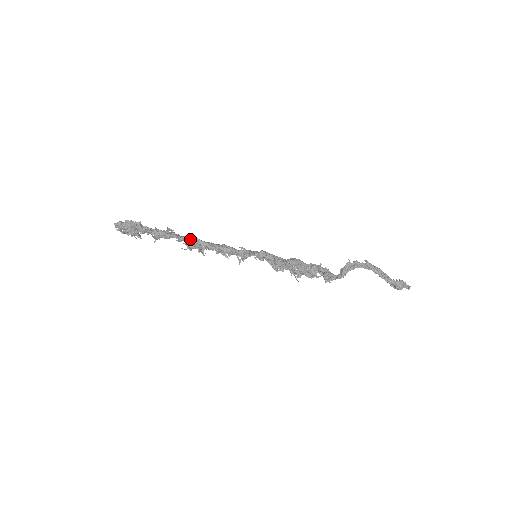
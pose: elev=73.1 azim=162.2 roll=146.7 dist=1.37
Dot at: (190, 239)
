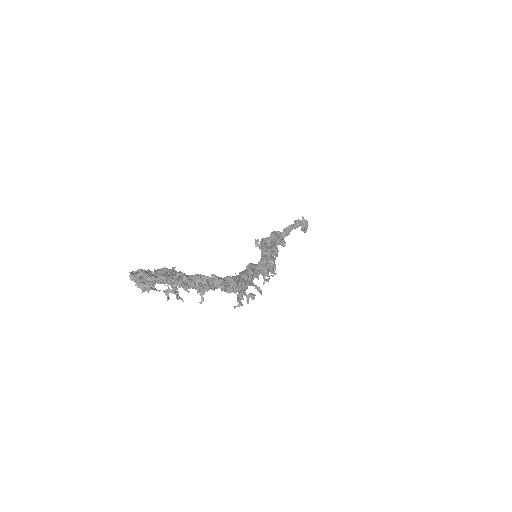
Dot at: (237, 286)
